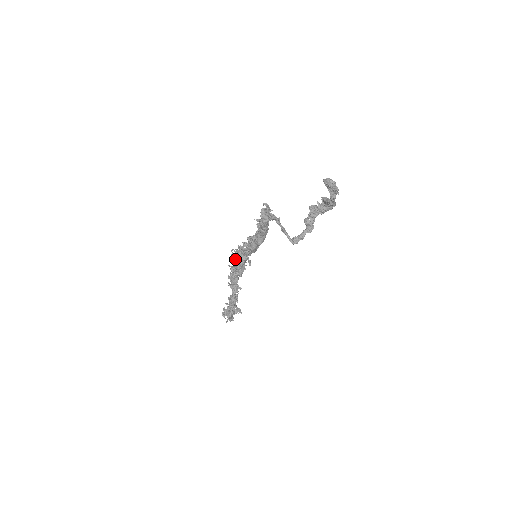
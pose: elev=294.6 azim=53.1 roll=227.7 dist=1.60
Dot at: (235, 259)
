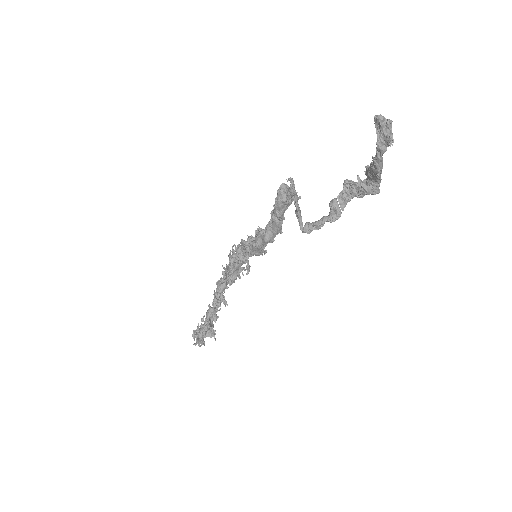
Dot at: (231, 255)
